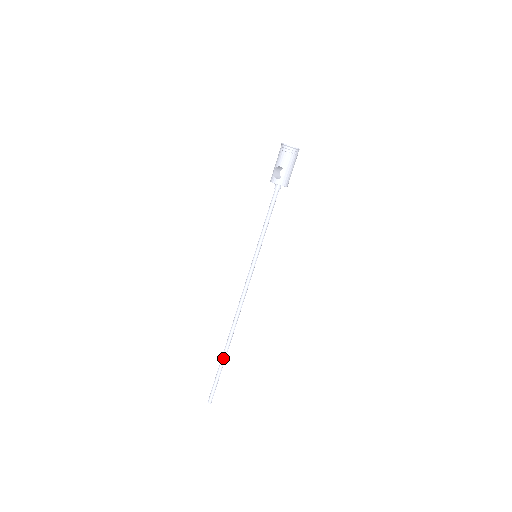
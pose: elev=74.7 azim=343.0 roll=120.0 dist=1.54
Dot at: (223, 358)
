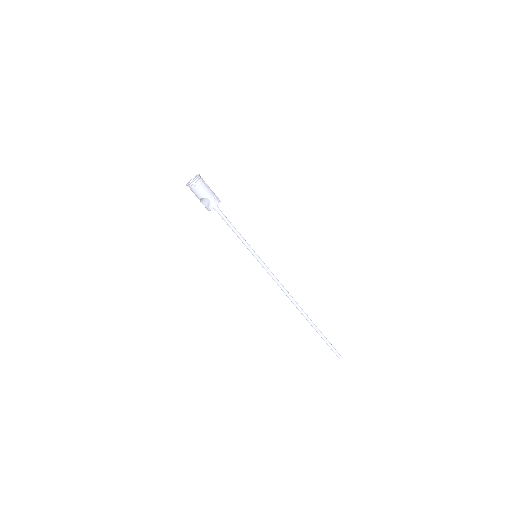
Dot at: (314, 327)
